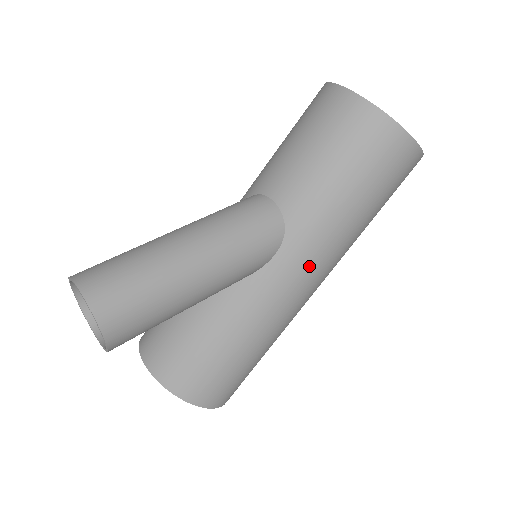
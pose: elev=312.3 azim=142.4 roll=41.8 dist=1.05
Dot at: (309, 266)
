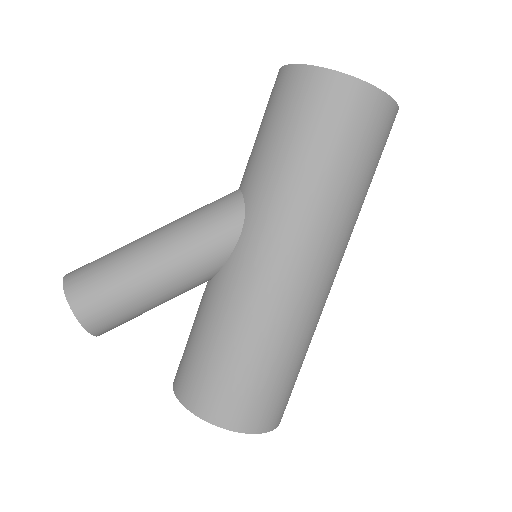
Dot at: (276, 237)
